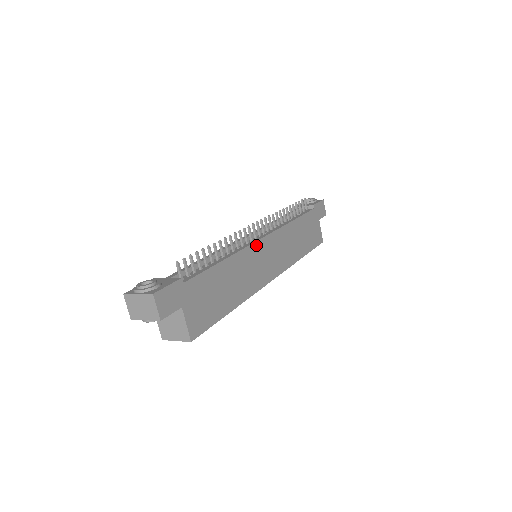
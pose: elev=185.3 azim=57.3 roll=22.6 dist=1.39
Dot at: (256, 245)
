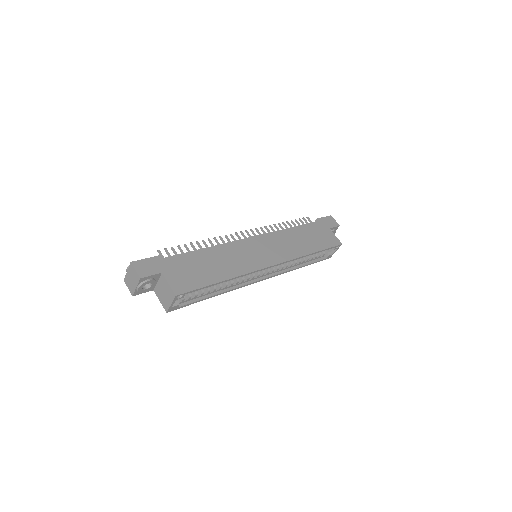
Dot at: (243, 241)
